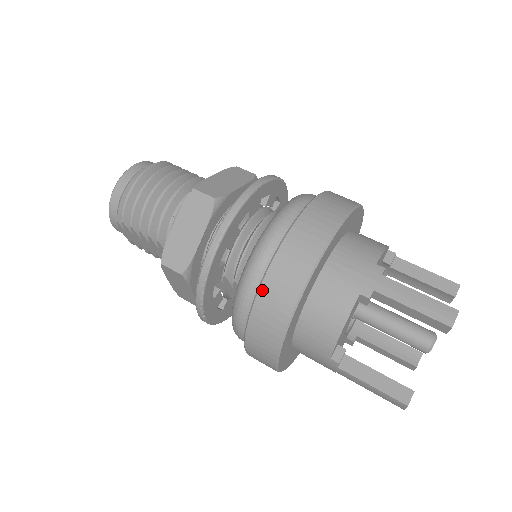
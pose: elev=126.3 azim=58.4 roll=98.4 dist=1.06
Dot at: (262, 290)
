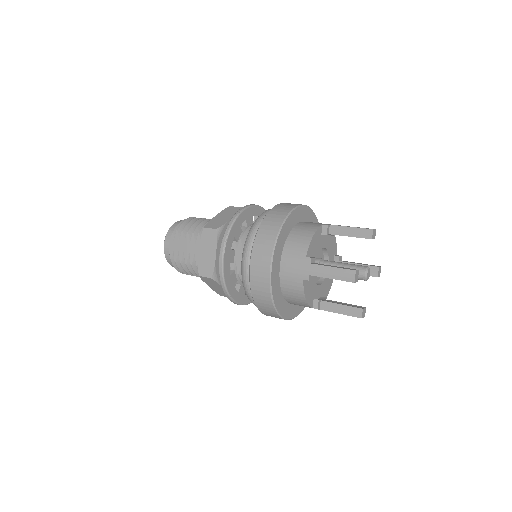
Dot at: (269, 213)
